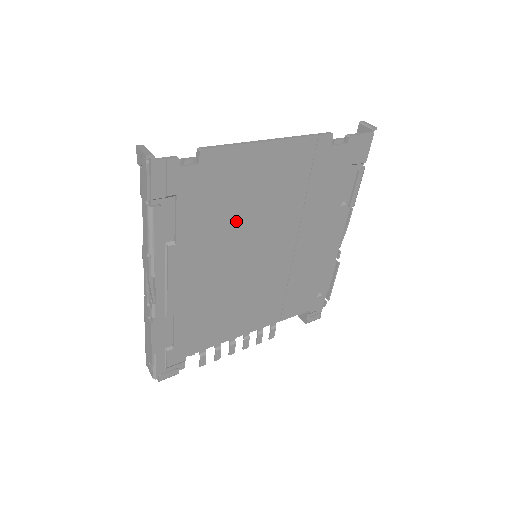
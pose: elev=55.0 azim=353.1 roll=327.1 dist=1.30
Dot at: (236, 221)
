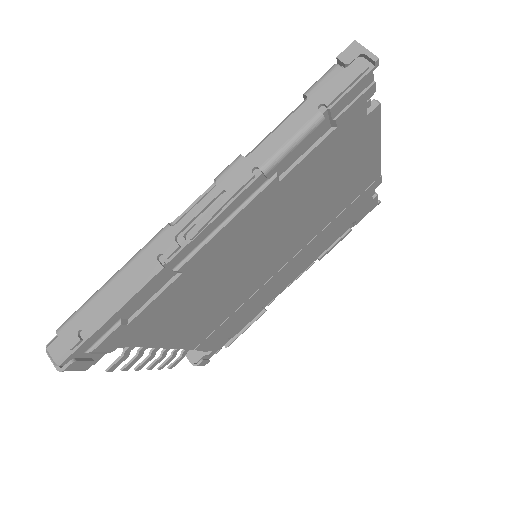
Dot at: (306, 202)
